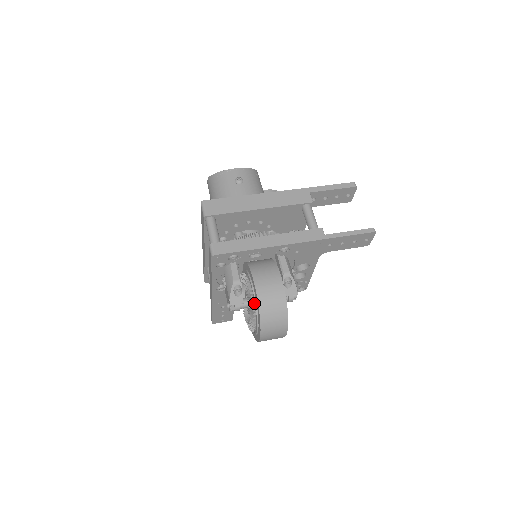
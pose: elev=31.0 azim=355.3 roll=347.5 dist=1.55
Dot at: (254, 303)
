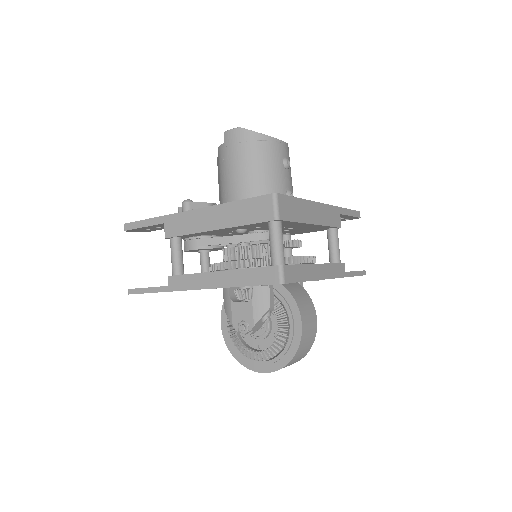
Dot at: (286, 341)
